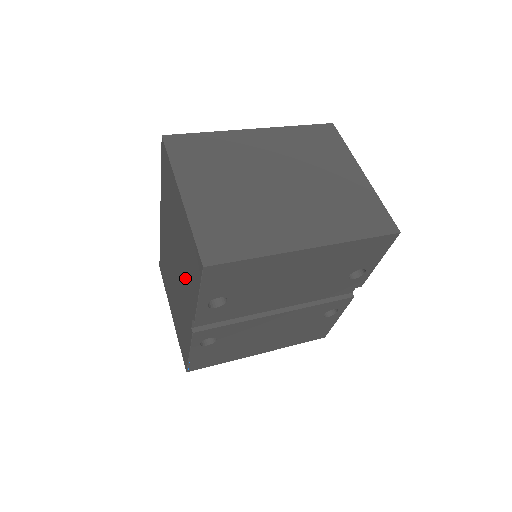
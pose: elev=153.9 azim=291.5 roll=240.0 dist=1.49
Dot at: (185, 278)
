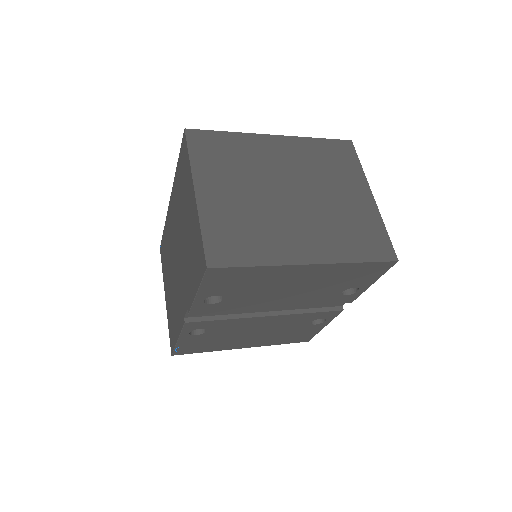
Dot at: (186, 270)
